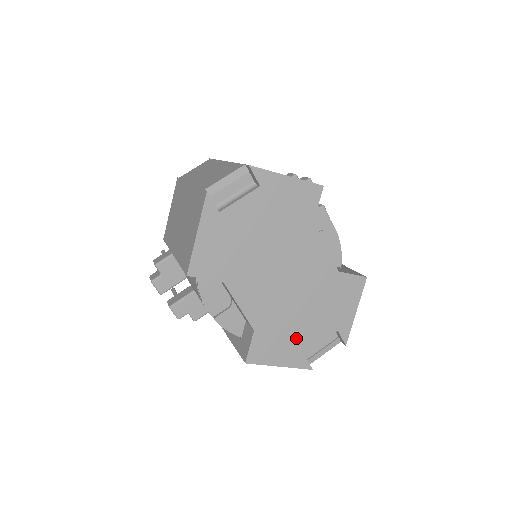
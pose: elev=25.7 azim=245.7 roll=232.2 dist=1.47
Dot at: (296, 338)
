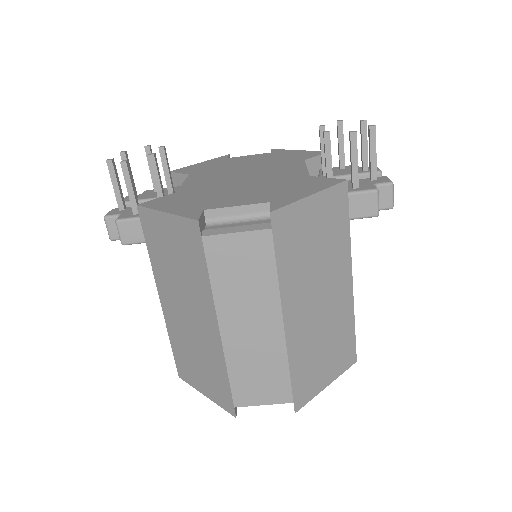
Dot at: occluded
